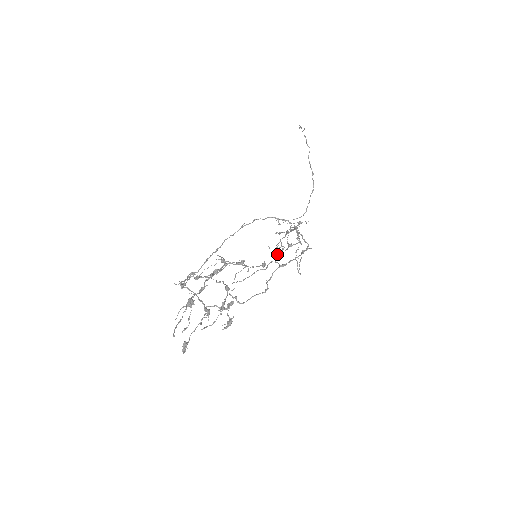
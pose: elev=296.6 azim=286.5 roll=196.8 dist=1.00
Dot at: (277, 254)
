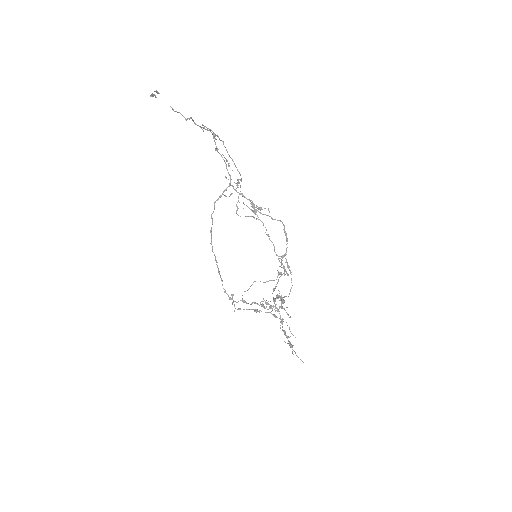
Dot at: (279, 258)
